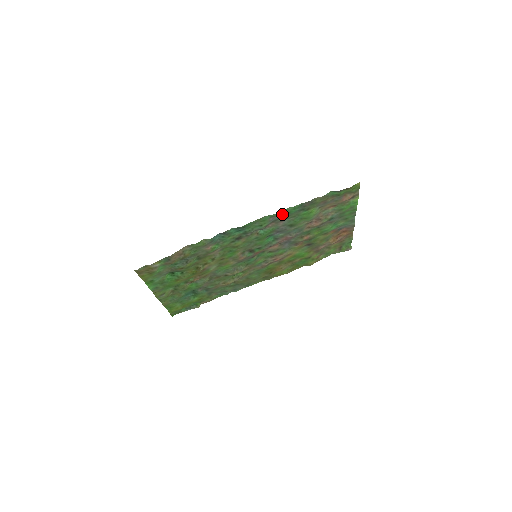
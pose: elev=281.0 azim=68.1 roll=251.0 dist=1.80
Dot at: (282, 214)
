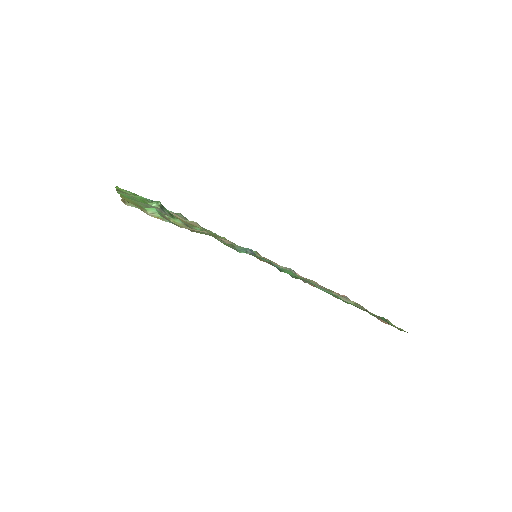
Dot at: occluded
